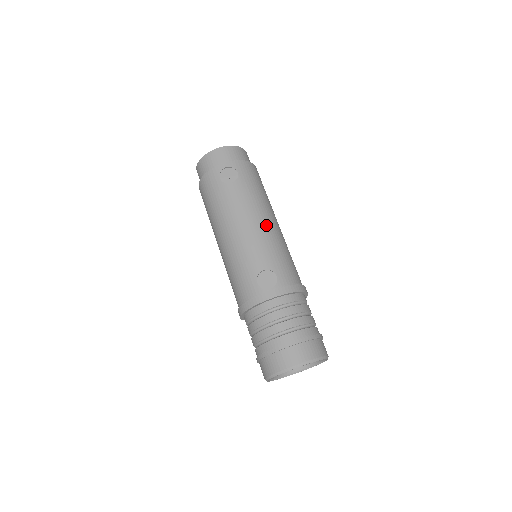
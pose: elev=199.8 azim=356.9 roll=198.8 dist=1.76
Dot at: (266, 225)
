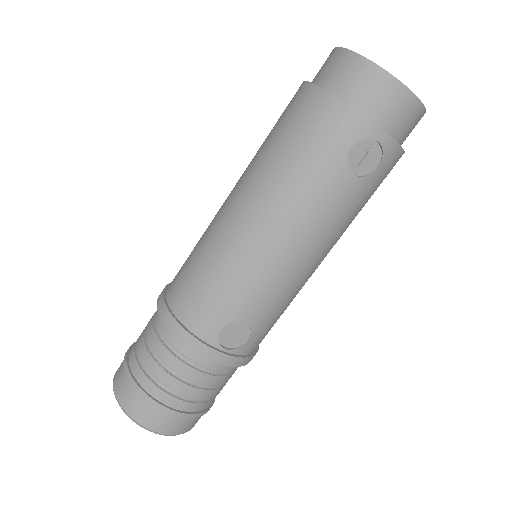
Dot at: (312, 268)
